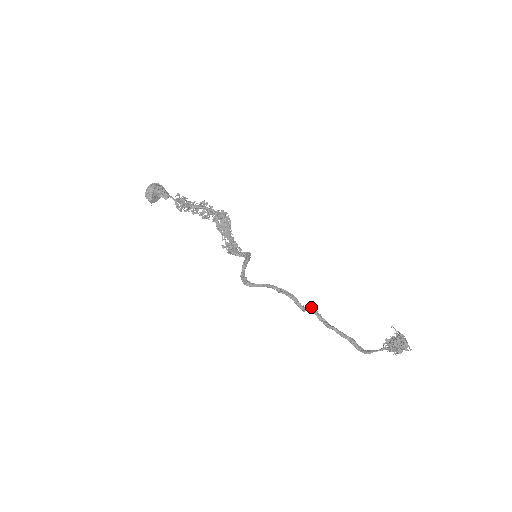
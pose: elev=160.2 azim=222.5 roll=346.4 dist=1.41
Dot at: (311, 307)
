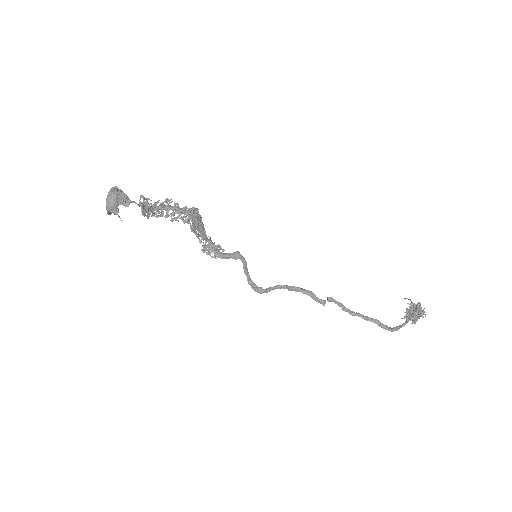
Dot at: (332, 299)
